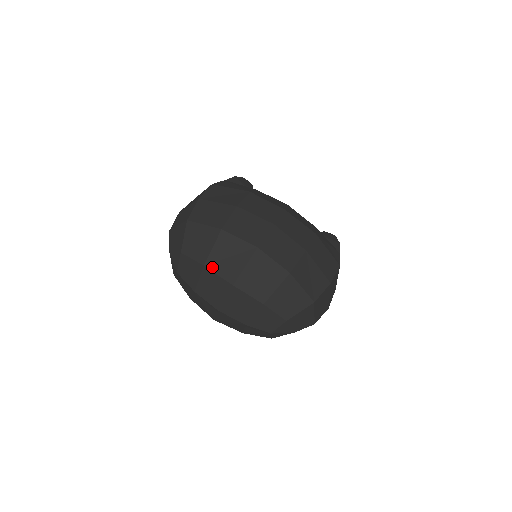
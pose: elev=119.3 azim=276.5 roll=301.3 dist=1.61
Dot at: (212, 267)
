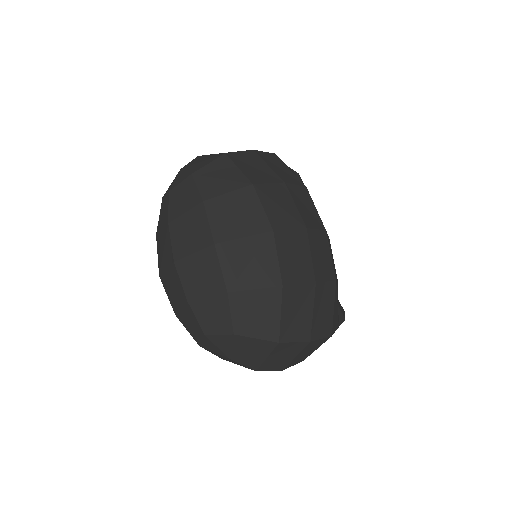
Dot at: (210, 209)
